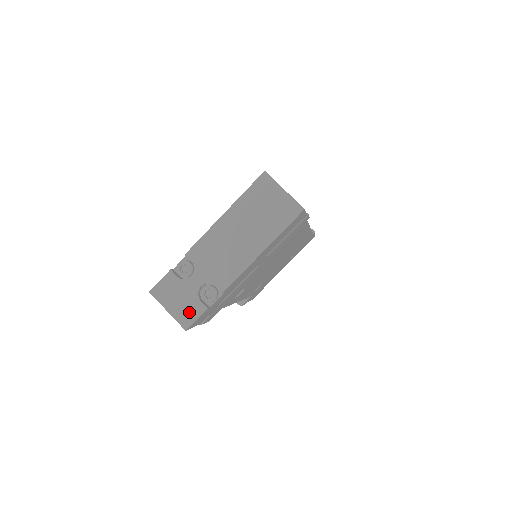
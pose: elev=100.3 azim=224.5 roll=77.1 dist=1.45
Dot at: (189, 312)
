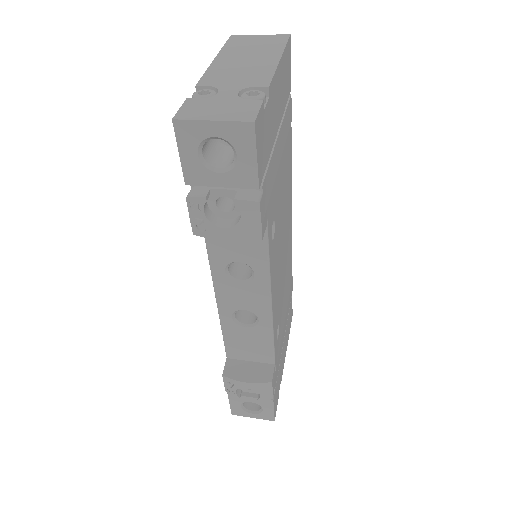
Dot at: (243, 110)
